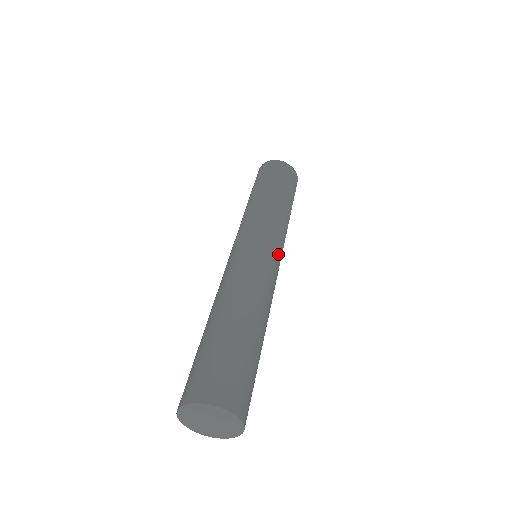
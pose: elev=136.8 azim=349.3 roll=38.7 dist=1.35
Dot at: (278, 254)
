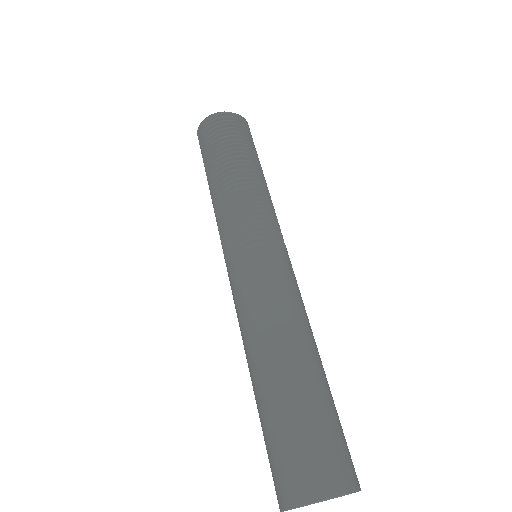
Dot at: (280, 245)
